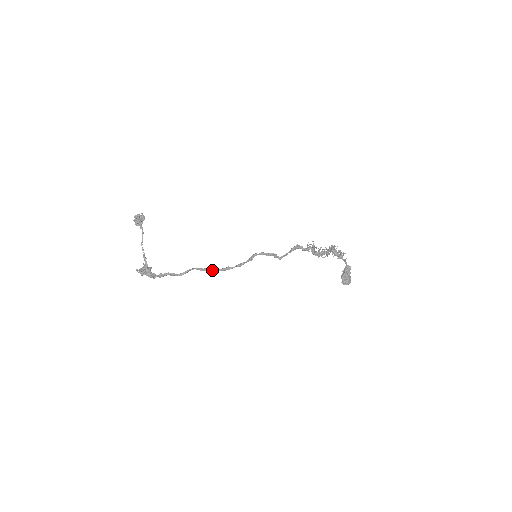
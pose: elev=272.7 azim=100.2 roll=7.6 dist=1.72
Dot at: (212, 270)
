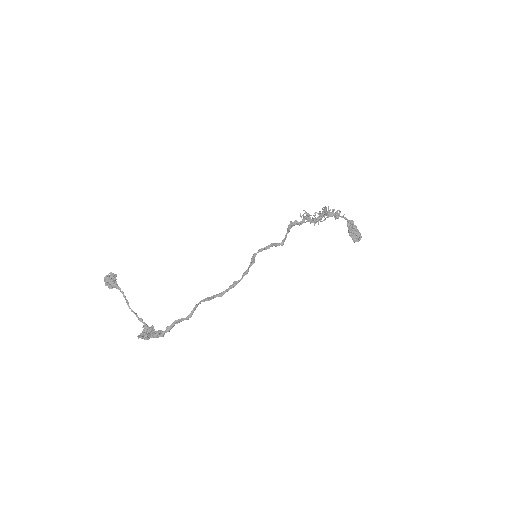
Dot at: (220, 294)
